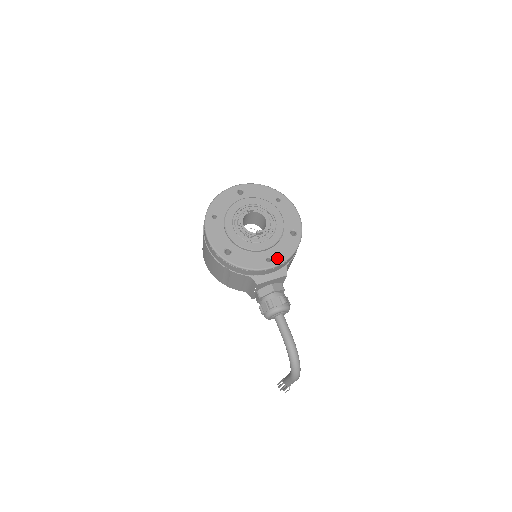
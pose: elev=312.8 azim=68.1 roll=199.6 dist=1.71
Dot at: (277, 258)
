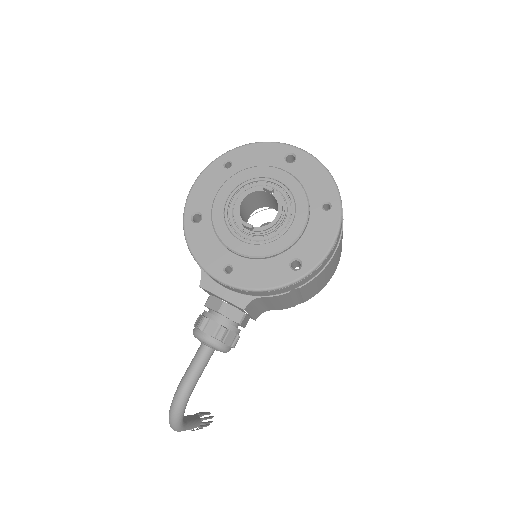
Dot at: (239, 276)
